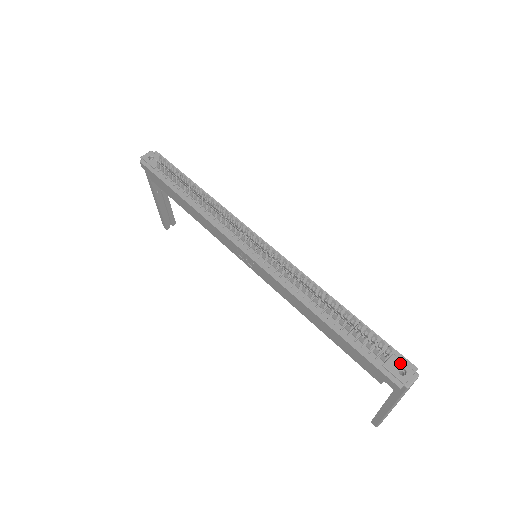
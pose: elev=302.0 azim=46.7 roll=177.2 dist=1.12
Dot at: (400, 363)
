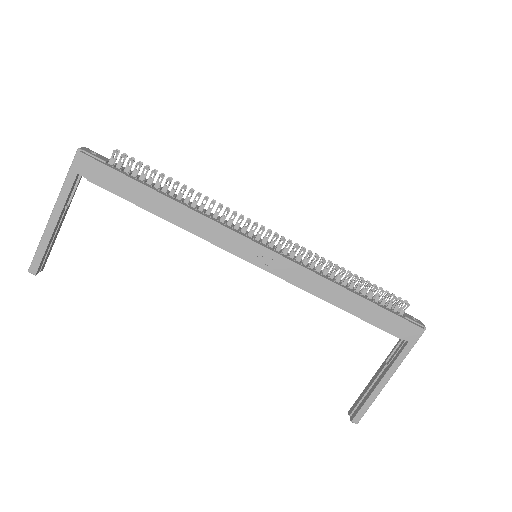
Dot at: (409, 315)
